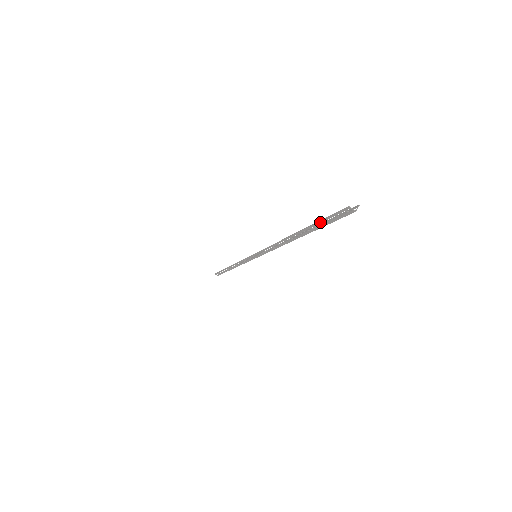
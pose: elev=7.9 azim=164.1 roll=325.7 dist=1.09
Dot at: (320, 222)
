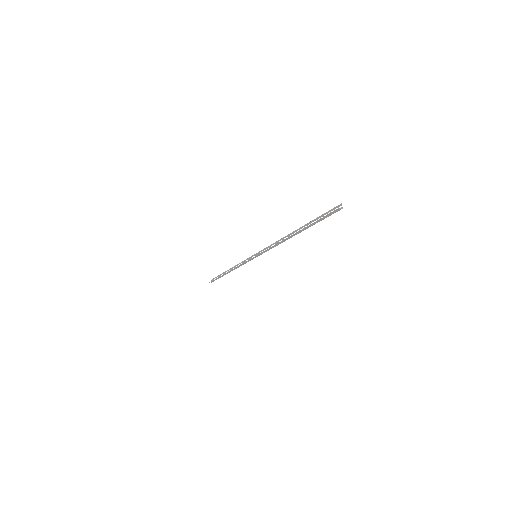
Dot at: (316, 222)
